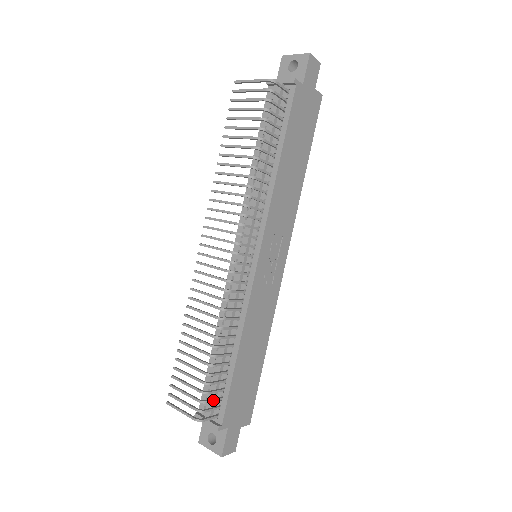
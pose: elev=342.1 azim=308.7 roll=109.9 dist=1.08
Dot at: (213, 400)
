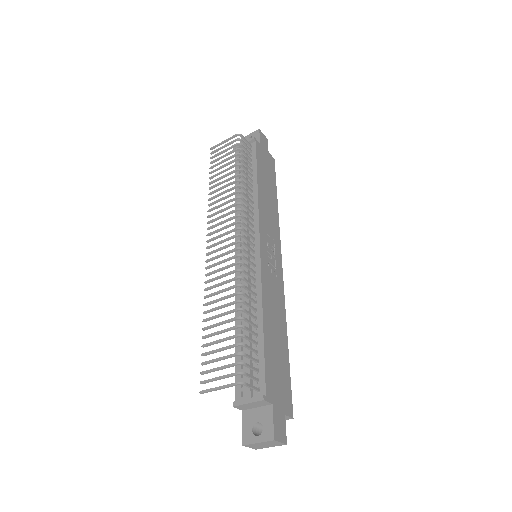
Dot at: (251, 366)
